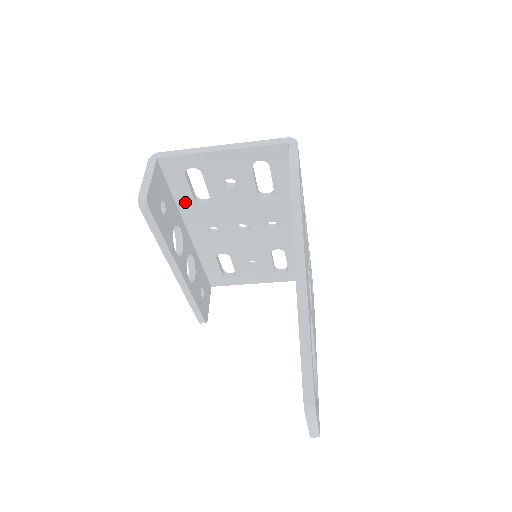
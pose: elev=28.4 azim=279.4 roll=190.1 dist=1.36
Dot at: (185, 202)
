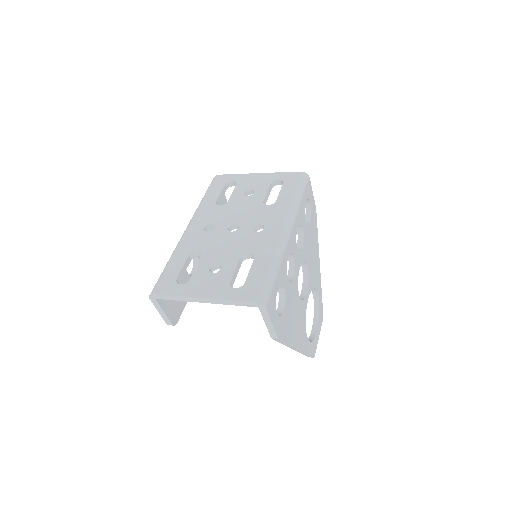
Dot at: occluded
